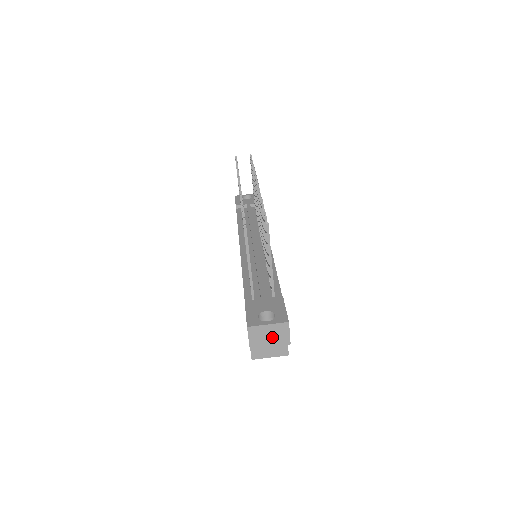
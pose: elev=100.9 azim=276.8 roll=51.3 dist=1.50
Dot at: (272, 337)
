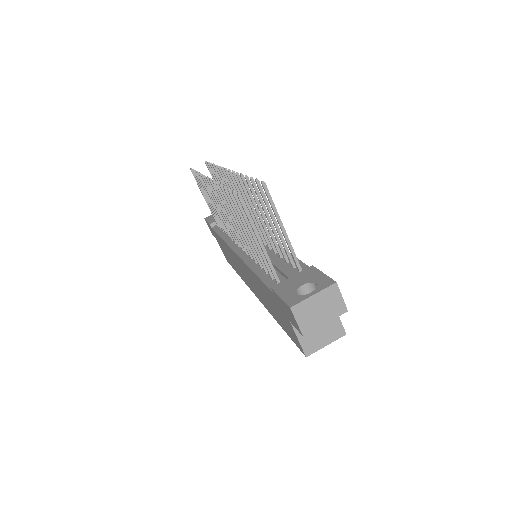
Dot at: (324, 310)
